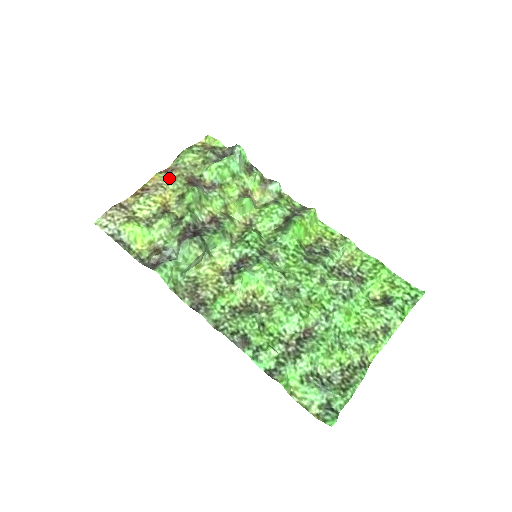
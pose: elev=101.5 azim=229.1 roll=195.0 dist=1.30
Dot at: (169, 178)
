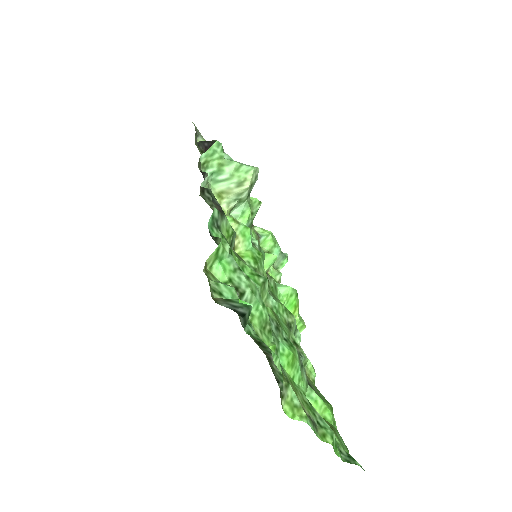
Dot at: occluded
